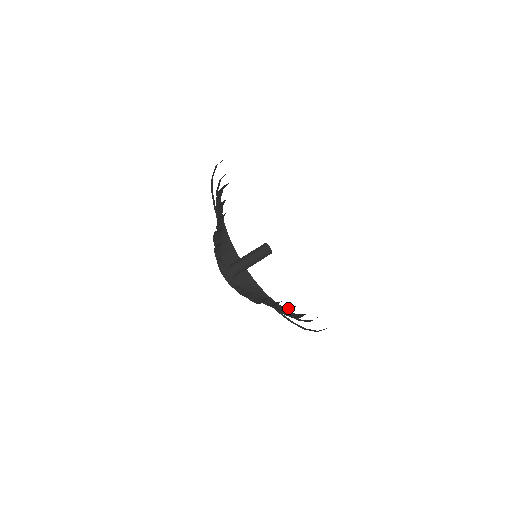
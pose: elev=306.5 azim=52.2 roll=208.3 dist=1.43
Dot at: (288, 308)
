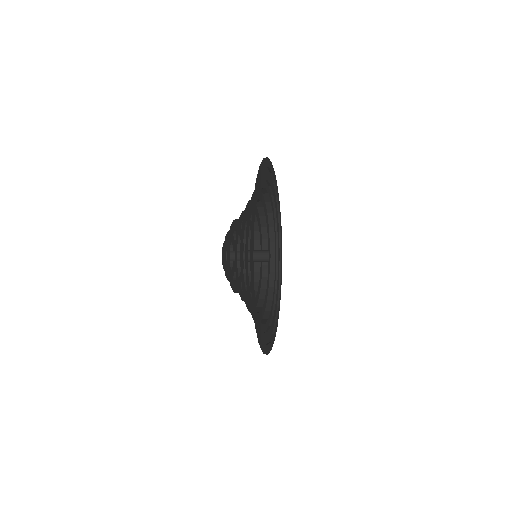
Dot at: occluded
